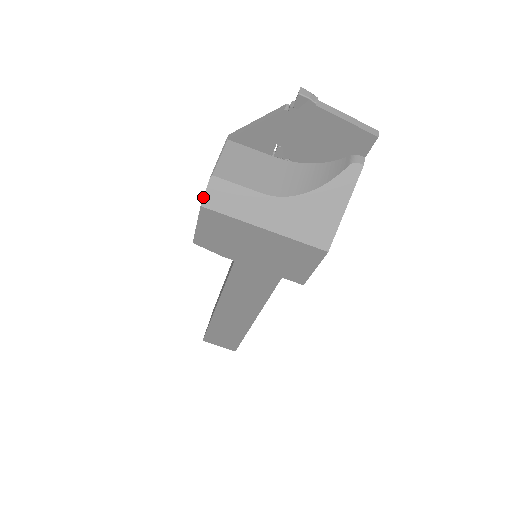
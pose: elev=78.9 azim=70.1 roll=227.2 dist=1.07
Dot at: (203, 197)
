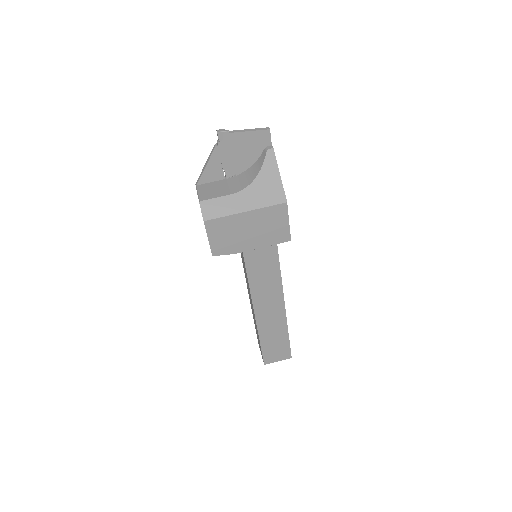
Dot at: (202, 216)
